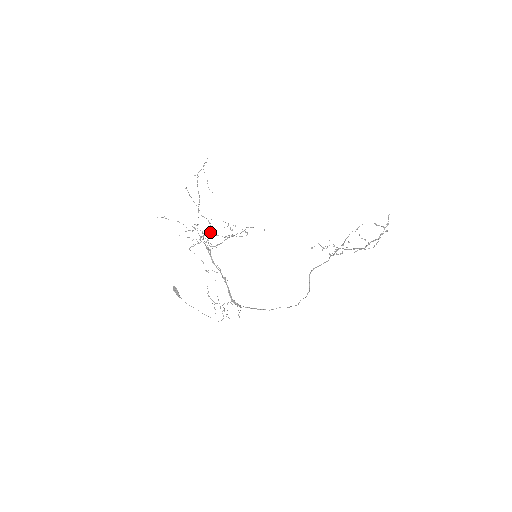
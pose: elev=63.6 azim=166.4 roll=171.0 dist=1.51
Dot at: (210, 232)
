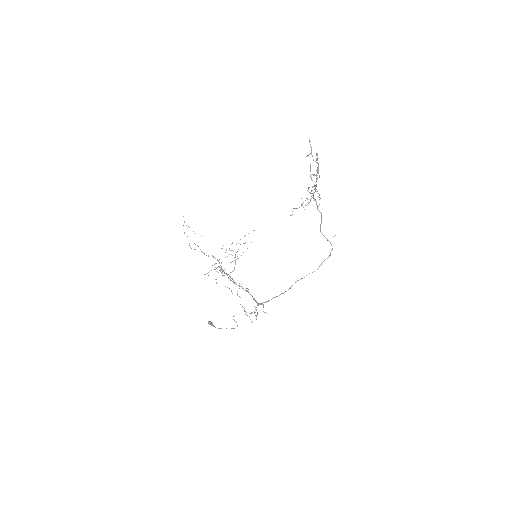
Dot at: occluded
